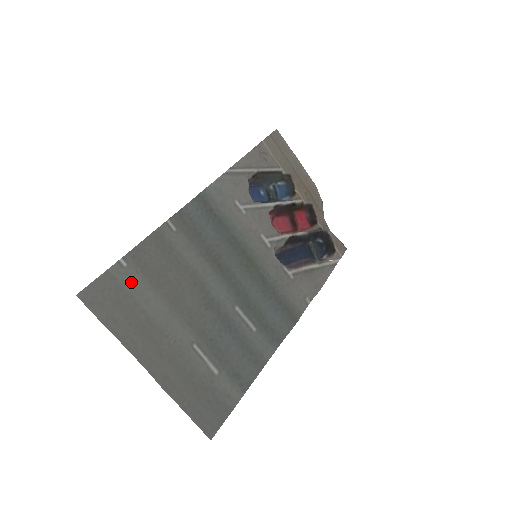
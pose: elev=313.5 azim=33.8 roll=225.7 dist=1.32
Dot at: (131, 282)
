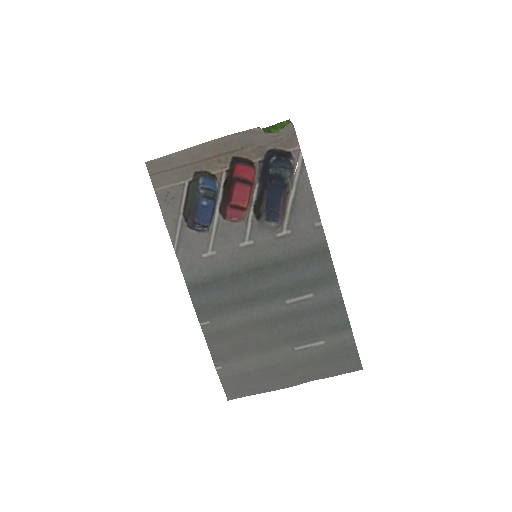
Dot at: (233, 369)
